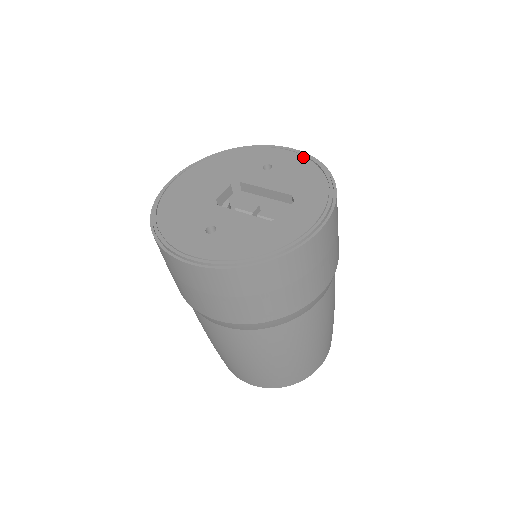
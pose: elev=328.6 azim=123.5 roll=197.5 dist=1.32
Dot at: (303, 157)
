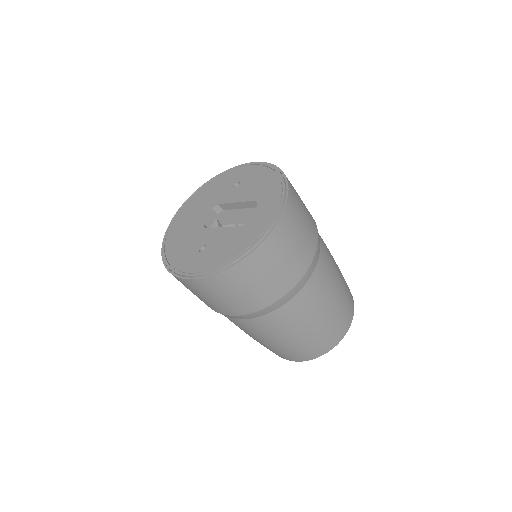
Dot at: (261, 166)
